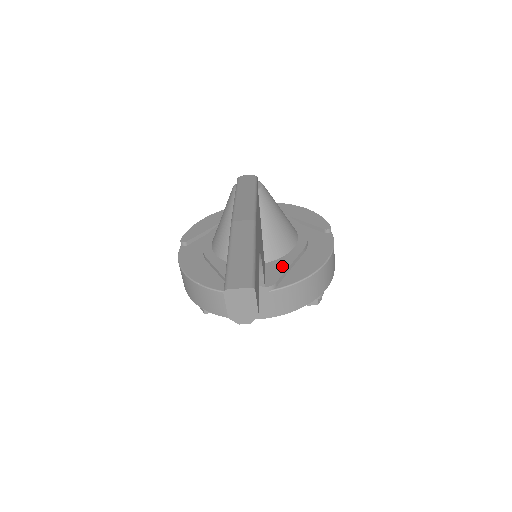
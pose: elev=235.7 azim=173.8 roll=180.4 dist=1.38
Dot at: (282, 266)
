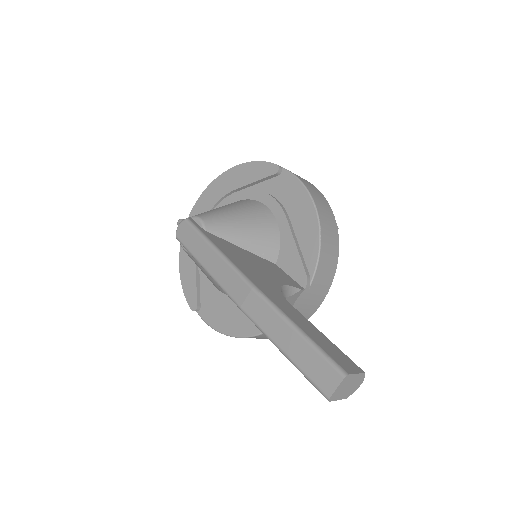
Dot at: (291, 253)
